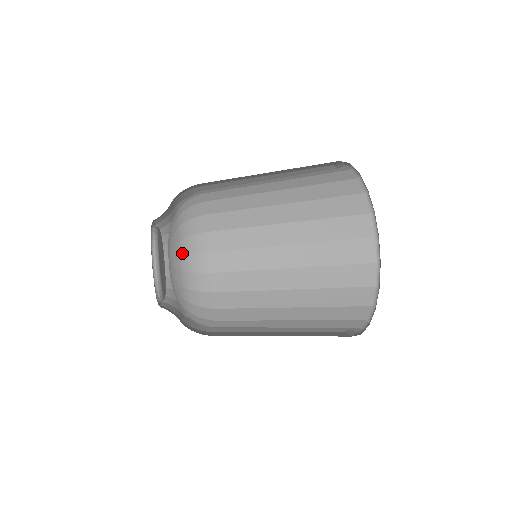
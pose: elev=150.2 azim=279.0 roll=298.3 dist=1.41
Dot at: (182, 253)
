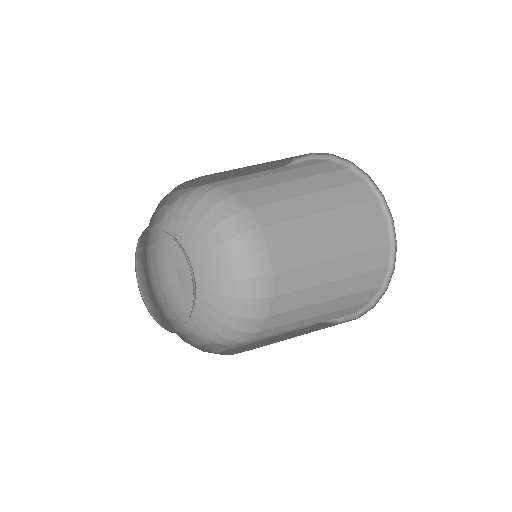
Dot at: (237, 276)
